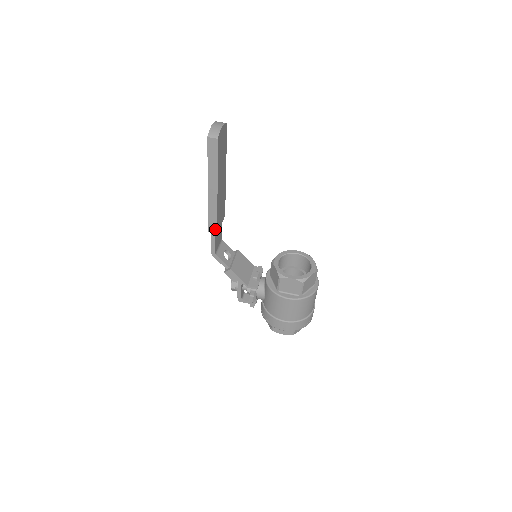
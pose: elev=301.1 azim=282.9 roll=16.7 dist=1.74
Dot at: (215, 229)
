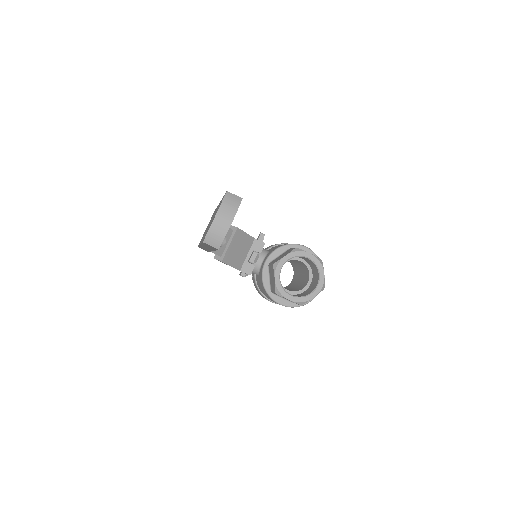
Dot at: occluded
